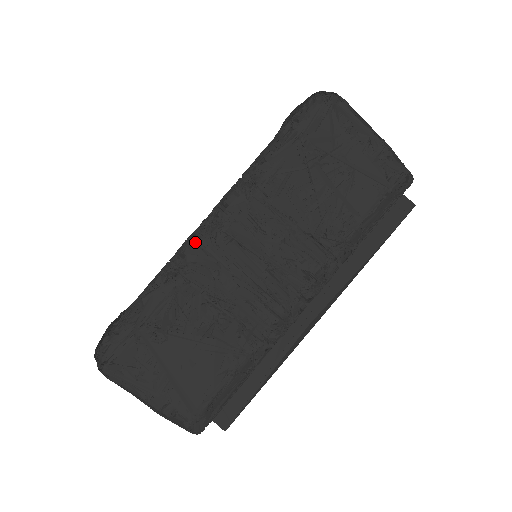
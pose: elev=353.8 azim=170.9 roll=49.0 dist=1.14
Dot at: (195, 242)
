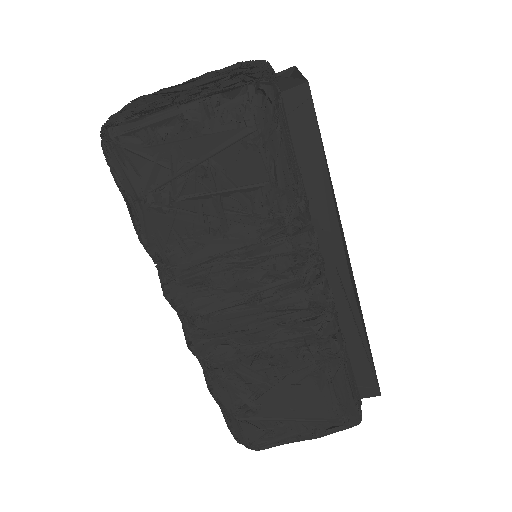
Dot at: (192, 341)
